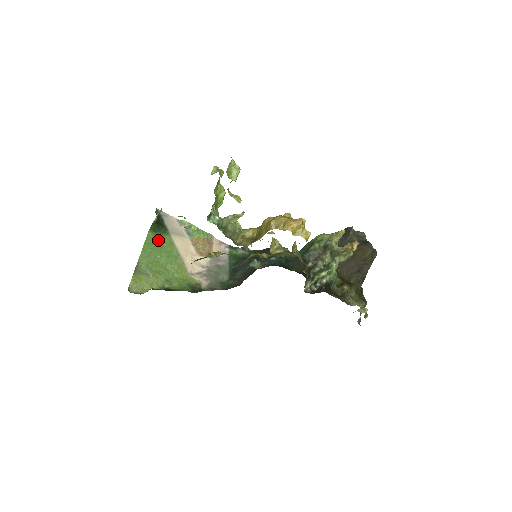
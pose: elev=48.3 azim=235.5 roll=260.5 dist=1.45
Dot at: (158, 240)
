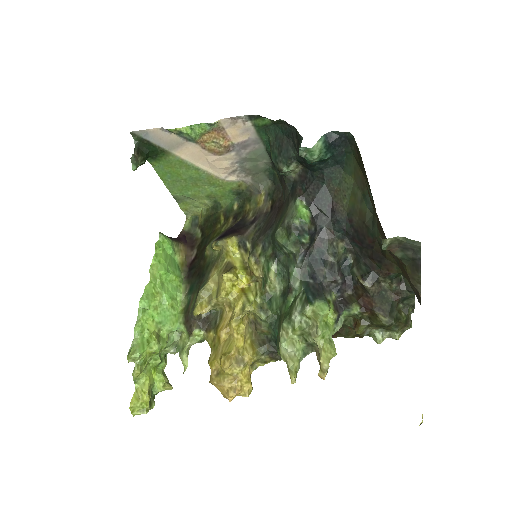
Dot at: (166, 166)
